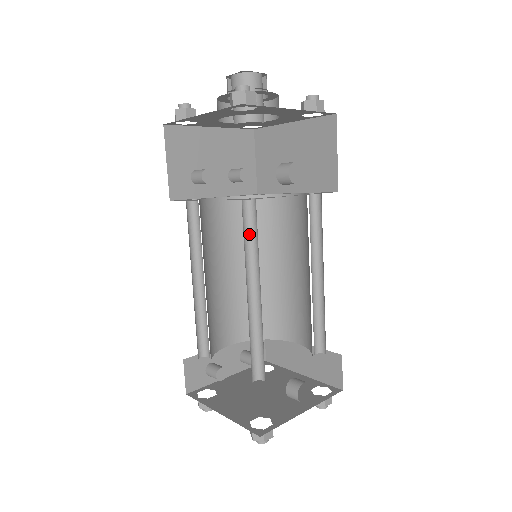
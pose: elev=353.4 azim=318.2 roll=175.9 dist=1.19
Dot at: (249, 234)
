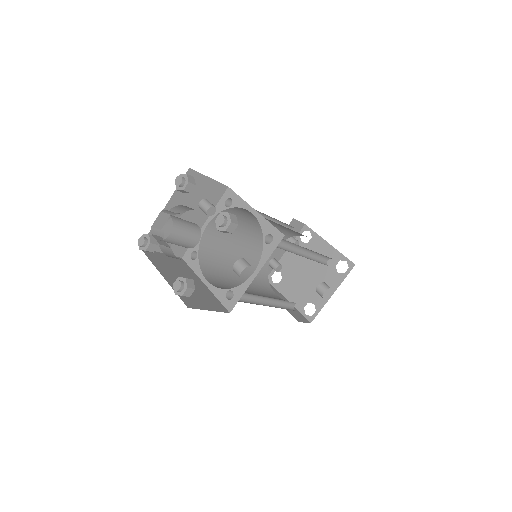
Dot at: occluded
